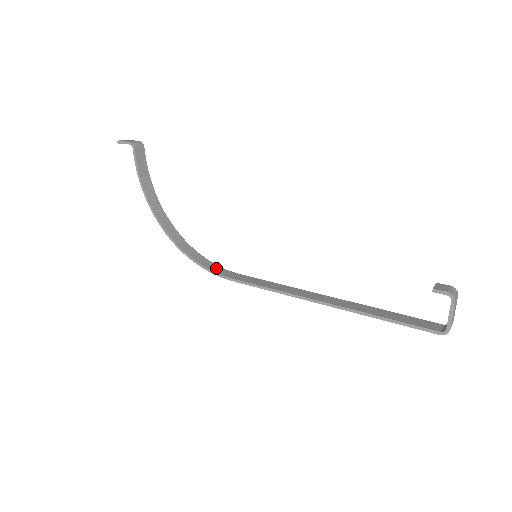
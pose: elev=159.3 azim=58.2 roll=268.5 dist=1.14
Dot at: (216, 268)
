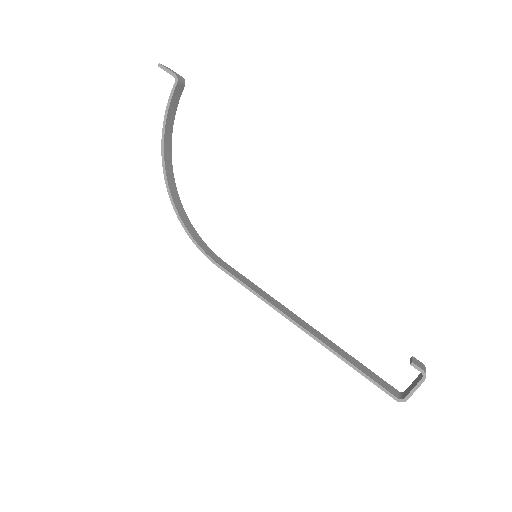
Dot at: (204, 246)
